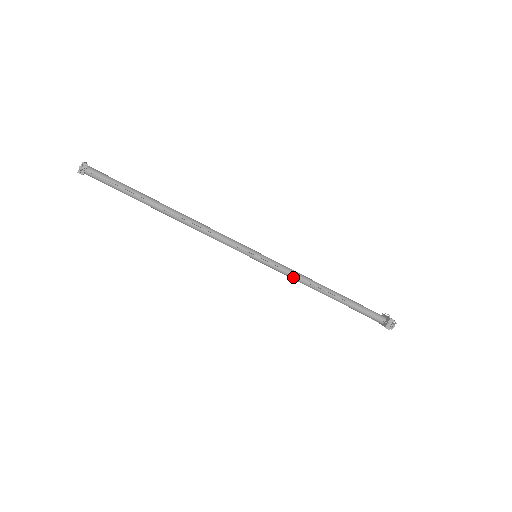
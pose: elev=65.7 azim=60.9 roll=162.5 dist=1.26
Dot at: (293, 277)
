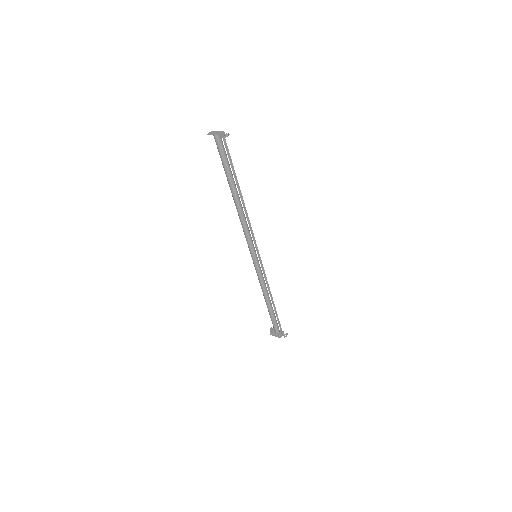
Dot at: (262, 280)
